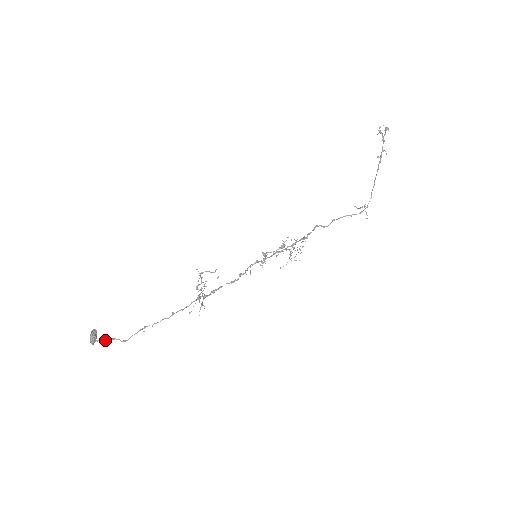
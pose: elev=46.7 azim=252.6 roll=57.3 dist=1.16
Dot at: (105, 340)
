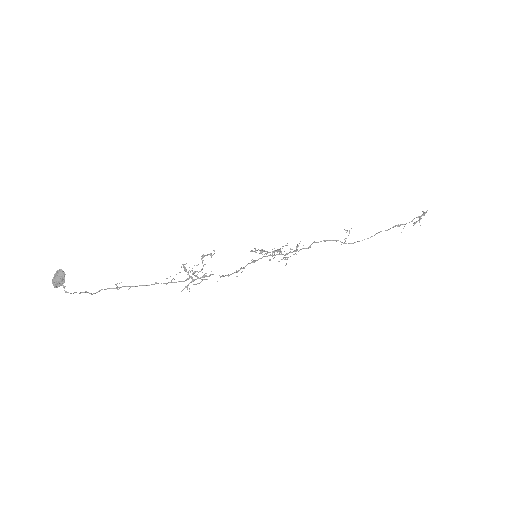
Dot at: occluded
